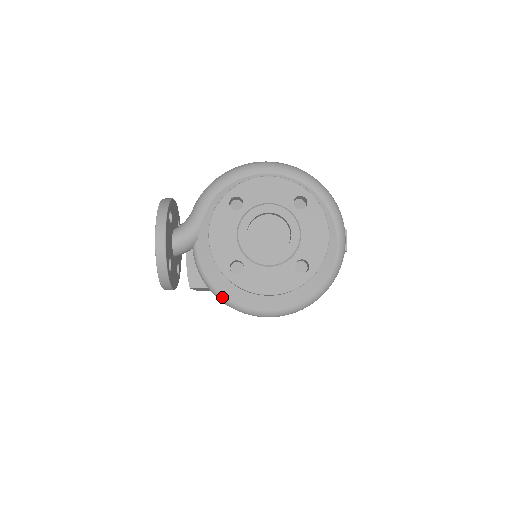
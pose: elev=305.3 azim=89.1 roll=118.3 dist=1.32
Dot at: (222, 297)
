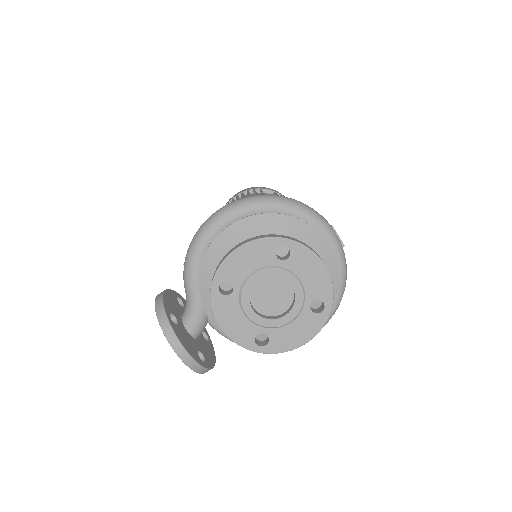
Dot at: occluded
